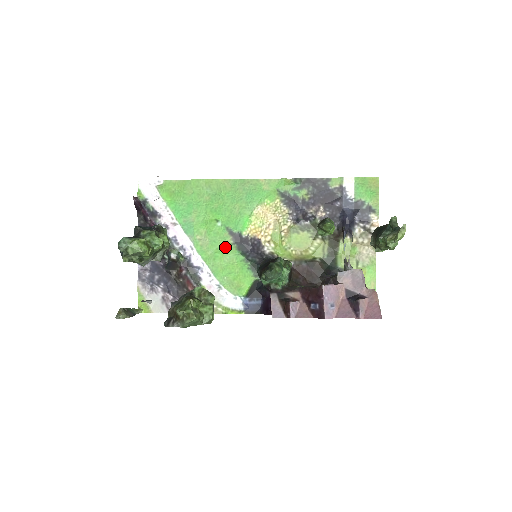
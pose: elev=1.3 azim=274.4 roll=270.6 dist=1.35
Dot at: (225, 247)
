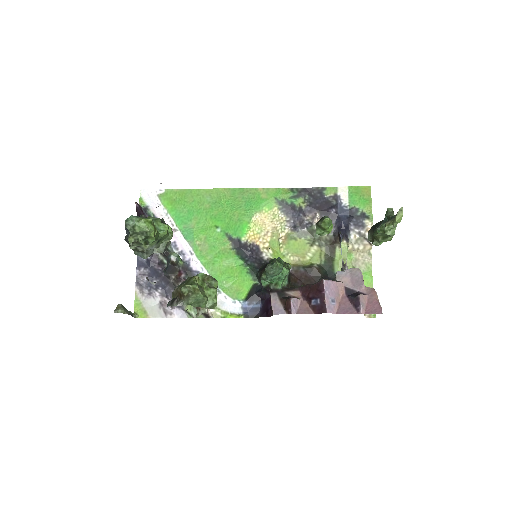
Dot at: (224, 252)
